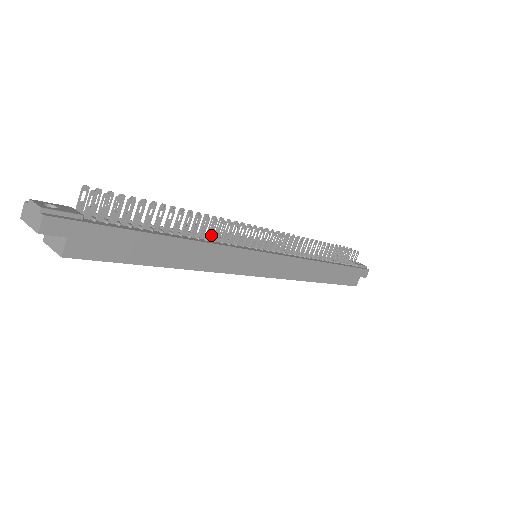
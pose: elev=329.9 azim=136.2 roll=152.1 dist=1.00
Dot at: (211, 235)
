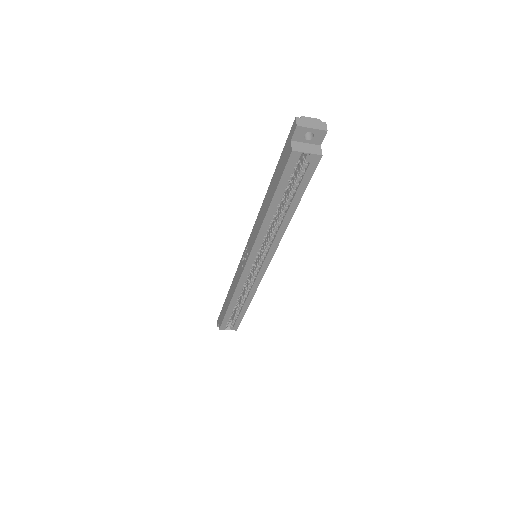
Dot at: occluded
